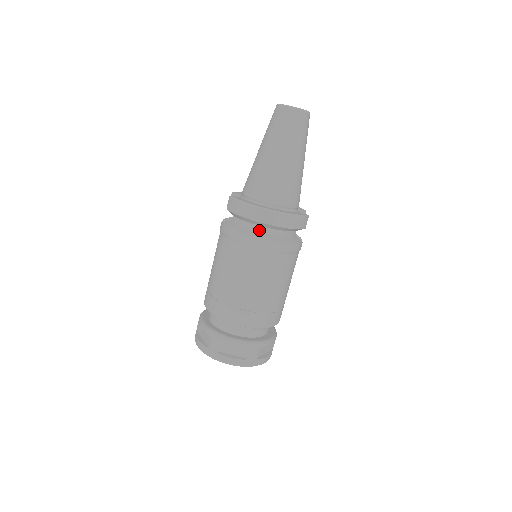
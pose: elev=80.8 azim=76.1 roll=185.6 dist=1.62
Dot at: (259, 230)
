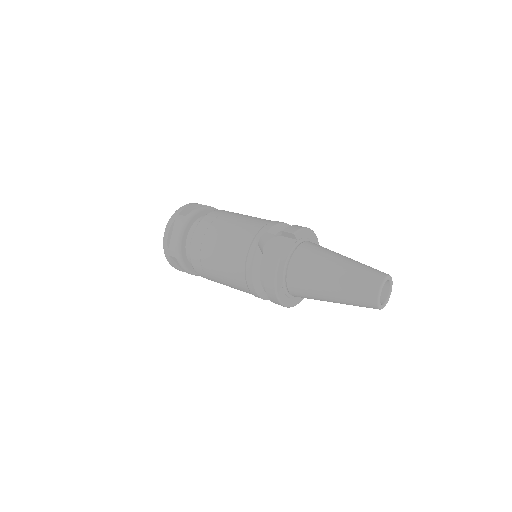
Dot at: (264, 288)
